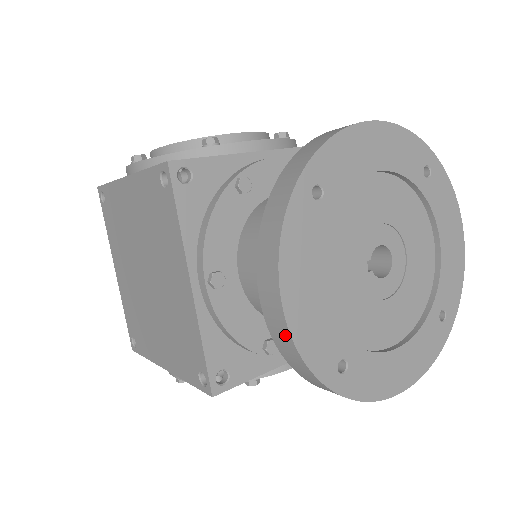
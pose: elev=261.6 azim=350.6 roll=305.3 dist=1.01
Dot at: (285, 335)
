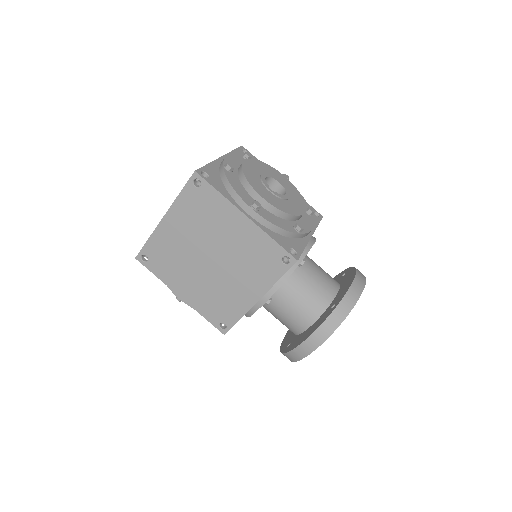
Dot at: (303, 355)
